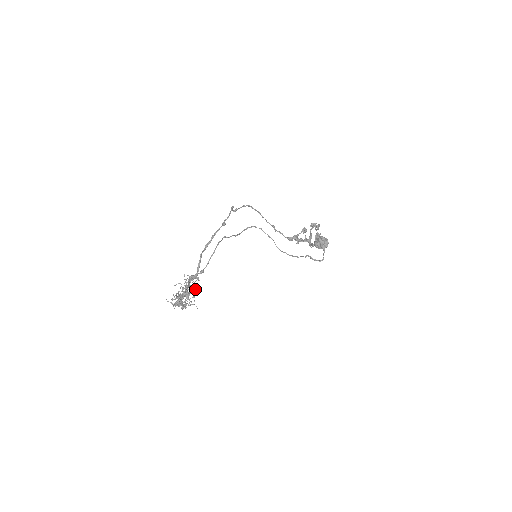
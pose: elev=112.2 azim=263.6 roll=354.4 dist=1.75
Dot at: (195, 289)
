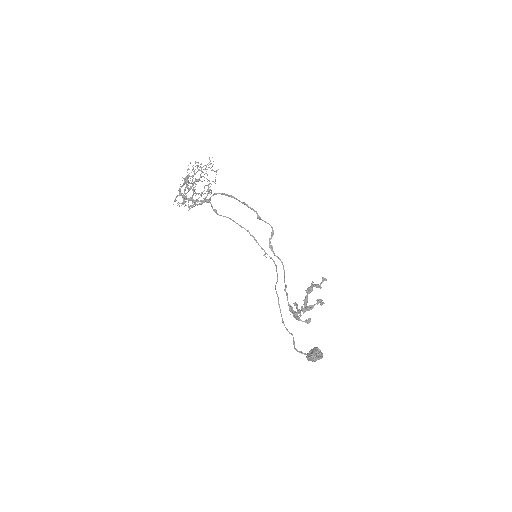
Dot at: occluded
